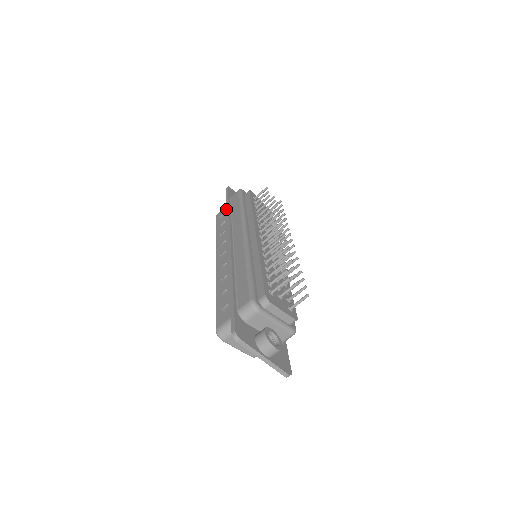
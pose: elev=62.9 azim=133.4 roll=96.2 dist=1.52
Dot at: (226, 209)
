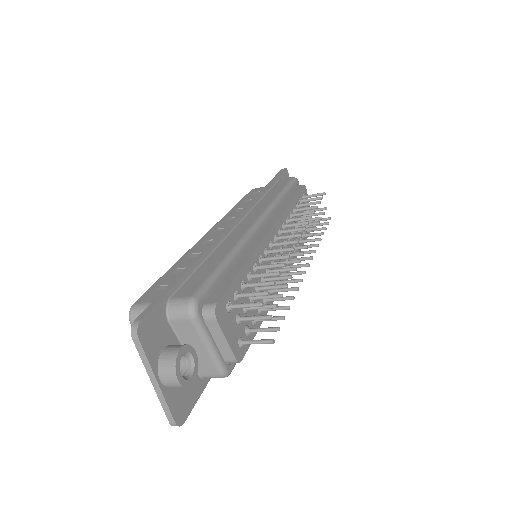
Dot at: occluded
